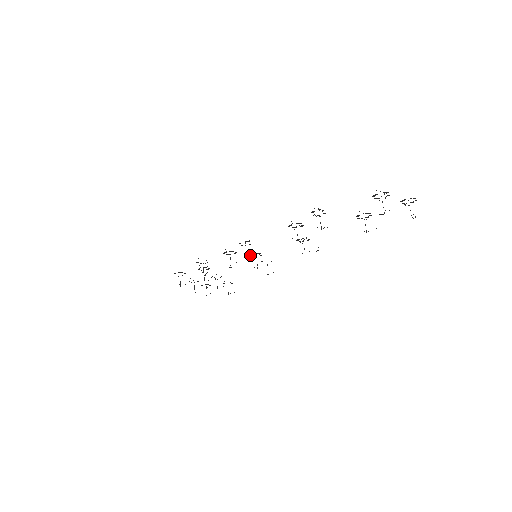
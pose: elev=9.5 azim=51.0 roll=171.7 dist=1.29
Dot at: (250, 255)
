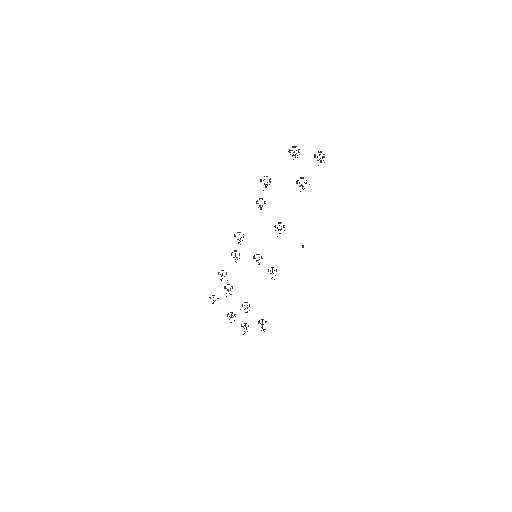
Dot at: occluded
